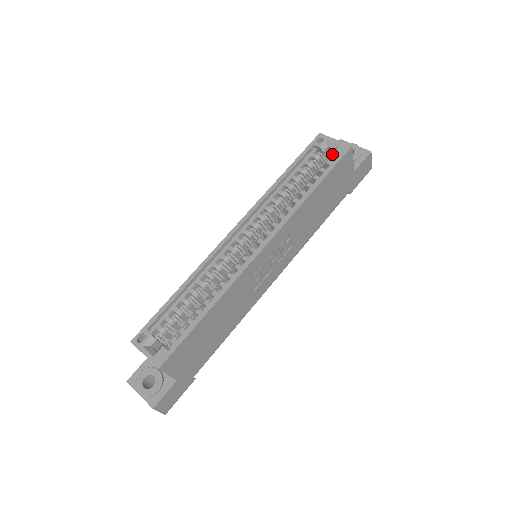
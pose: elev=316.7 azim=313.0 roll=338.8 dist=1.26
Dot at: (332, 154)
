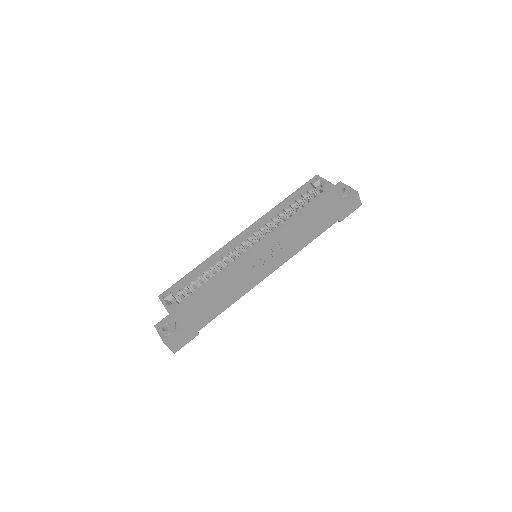
Dot at: (320, 190)
